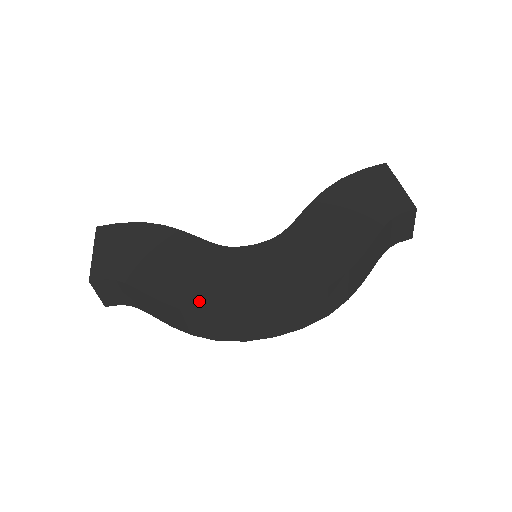
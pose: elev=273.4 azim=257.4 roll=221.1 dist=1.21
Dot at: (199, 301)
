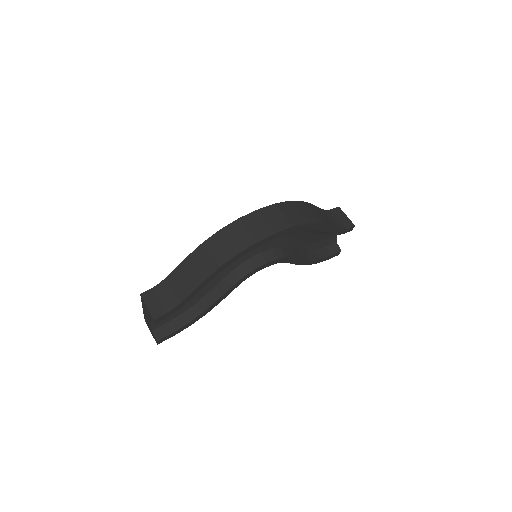
Dot at: occluded
